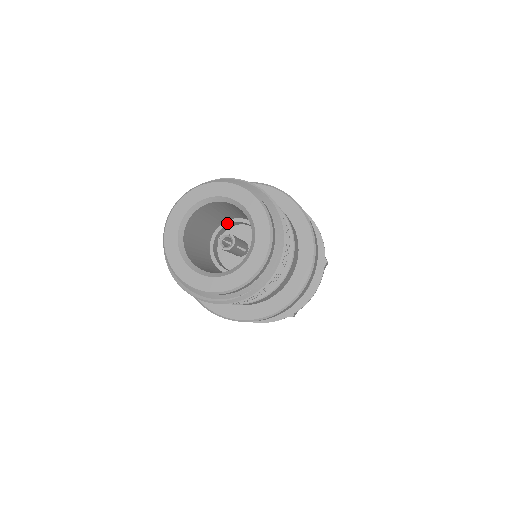
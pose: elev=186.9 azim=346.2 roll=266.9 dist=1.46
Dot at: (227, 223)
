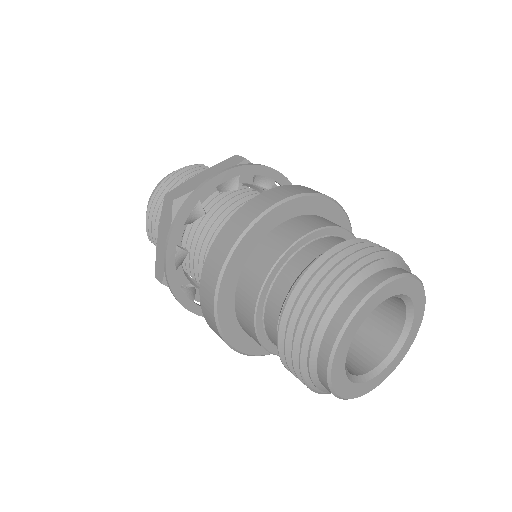
Dot at: occluded
